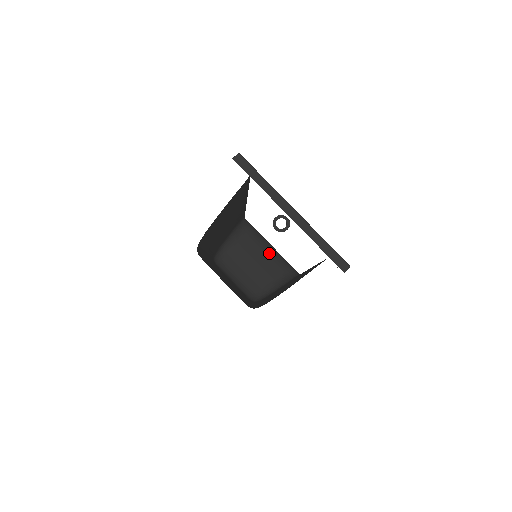
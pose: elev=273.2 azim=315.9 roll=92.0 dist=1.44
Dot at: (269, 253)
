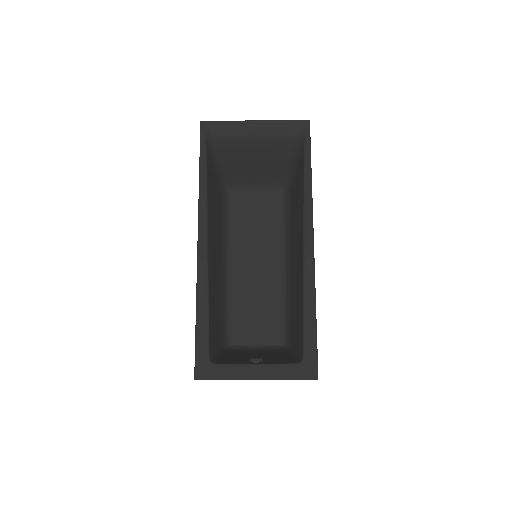
Dot at: (259, 142)
